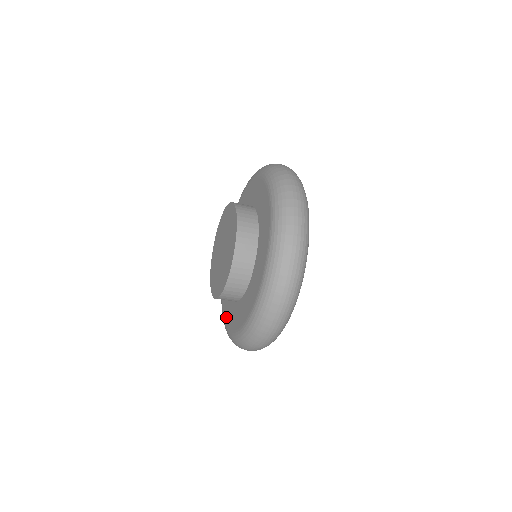
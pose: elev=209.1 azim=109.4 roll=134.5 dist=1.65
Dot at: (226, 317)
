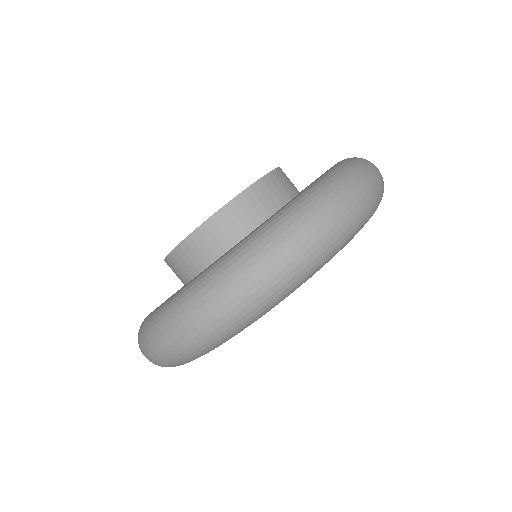
Dot at: occluded
